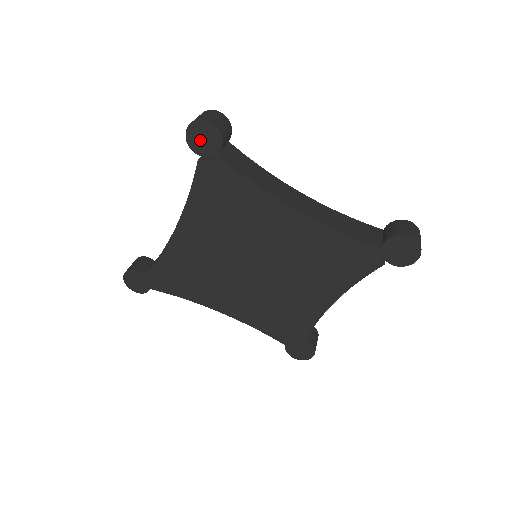
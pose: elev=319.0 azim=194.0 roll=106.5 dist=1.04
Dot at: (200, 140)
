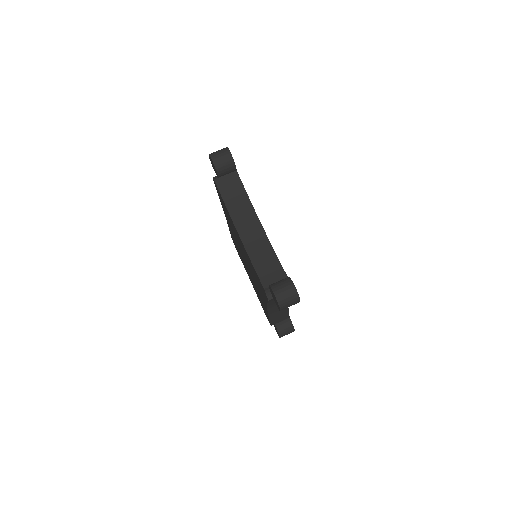
Dot at: occluded
